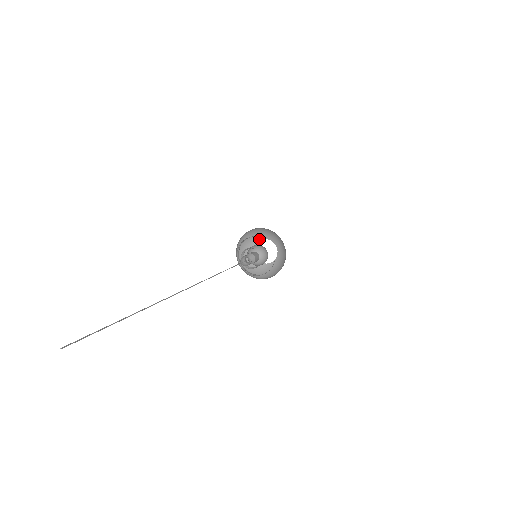
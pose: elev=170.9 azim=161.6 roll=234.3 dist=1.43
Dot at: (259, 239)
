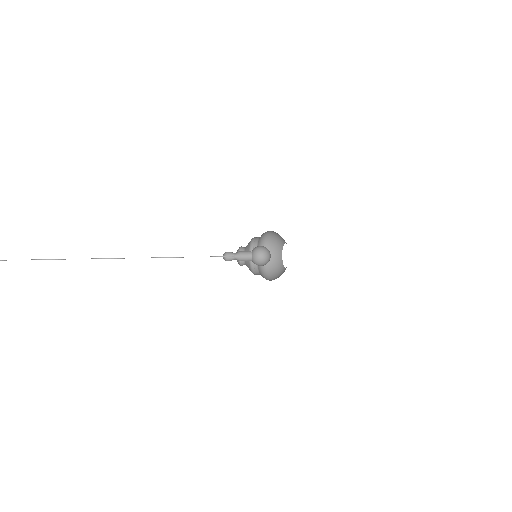
Dot at: occluded
